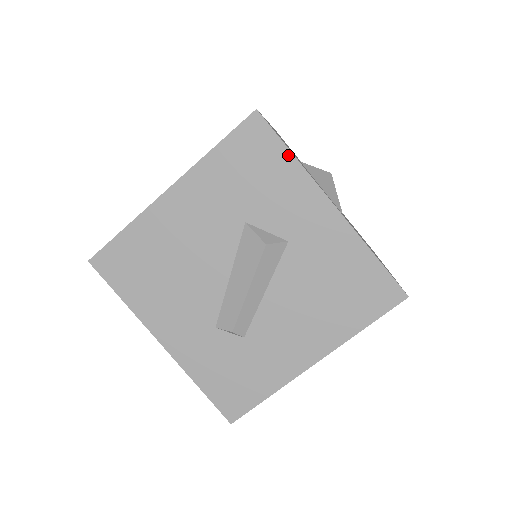
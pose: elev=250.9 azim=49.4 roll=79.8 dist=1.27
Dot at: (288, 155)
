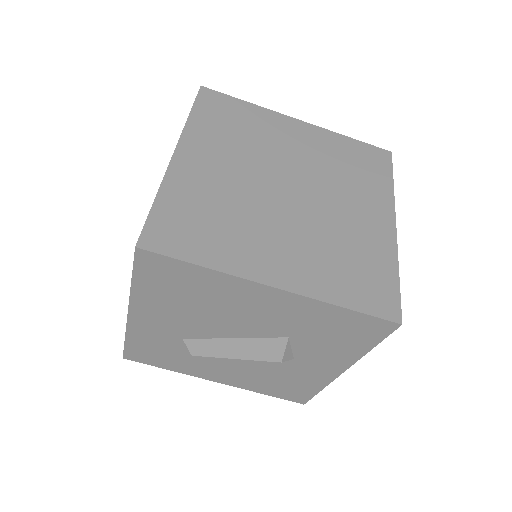
Dot at: (369, 347)
